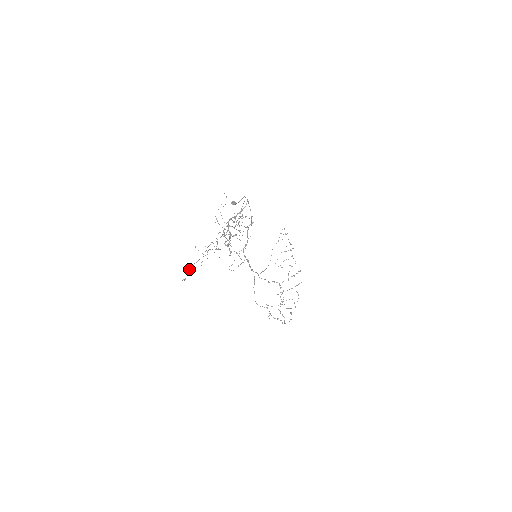
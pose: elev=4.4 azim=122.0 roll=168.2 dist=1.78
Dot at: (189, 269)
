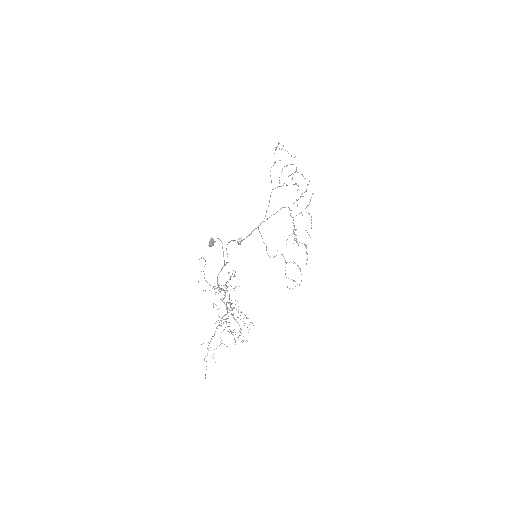
Dot at: occluded
